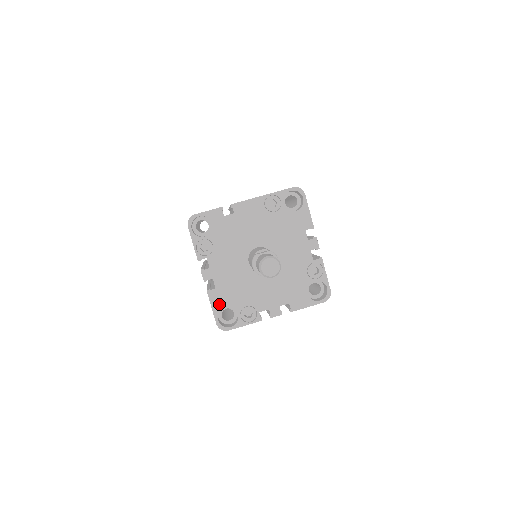
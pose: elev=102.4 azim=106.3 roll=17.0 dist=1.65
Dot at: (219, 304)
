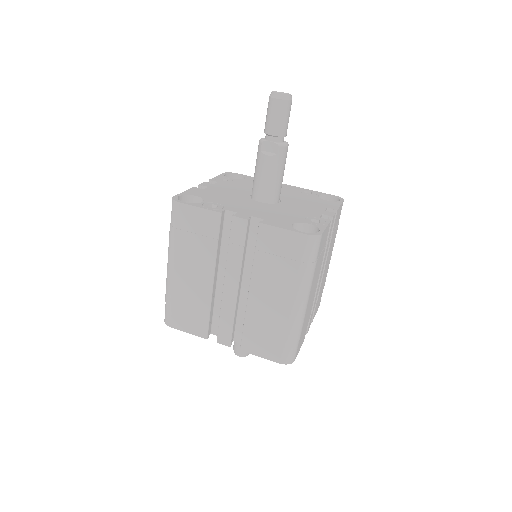
Dot at: (194, 193)
